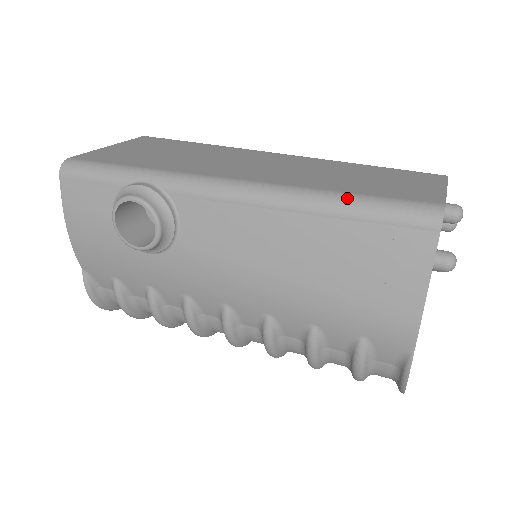
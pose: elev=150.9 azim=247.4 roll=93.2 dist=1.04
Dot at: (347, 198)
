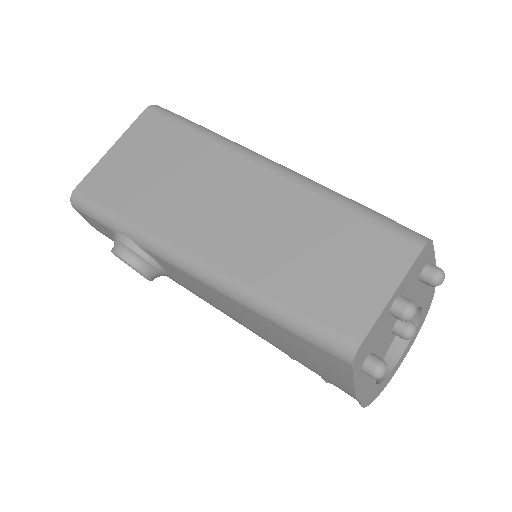
Dot at: (273, 309)
